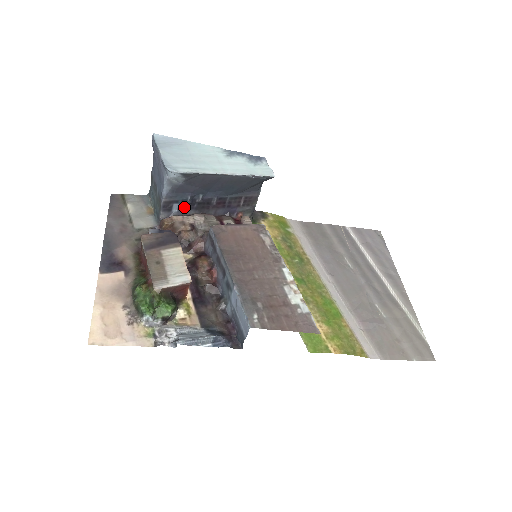
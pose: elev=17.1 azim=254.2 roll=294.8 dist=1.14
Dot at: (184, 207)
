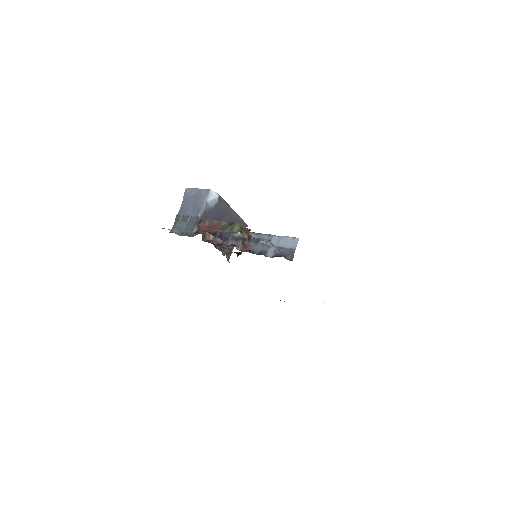
Dot at: occluded
